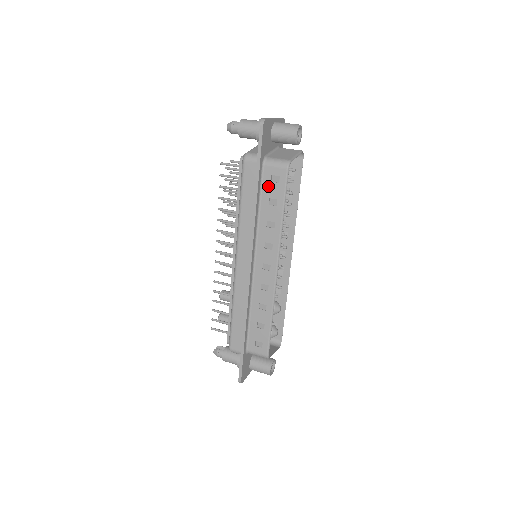
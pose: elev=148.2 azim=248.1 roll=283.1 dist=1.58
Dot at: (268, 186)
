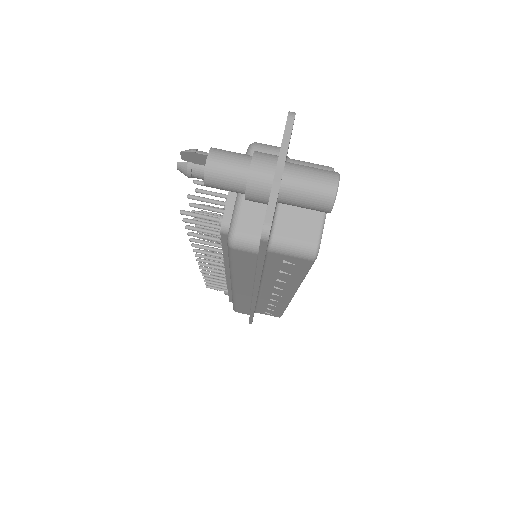
Dot at: (278, 264)
